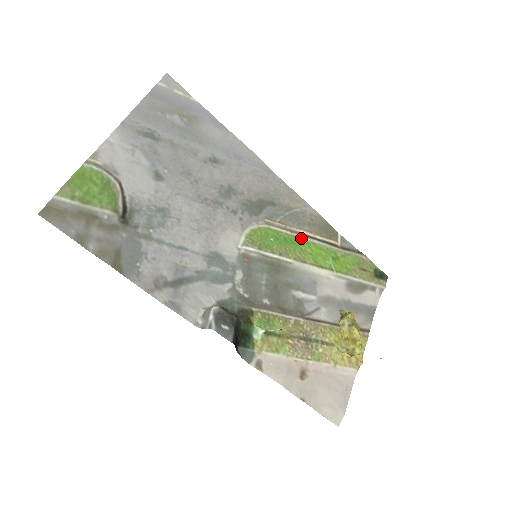
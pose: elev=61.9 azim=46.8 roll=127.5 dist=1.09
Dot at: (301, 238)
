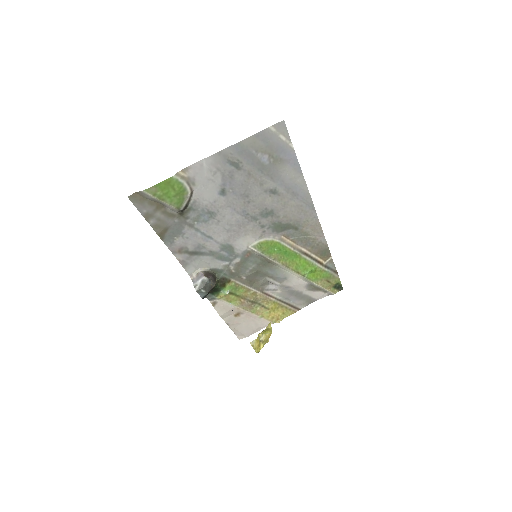
Dot at: (298, 254)
